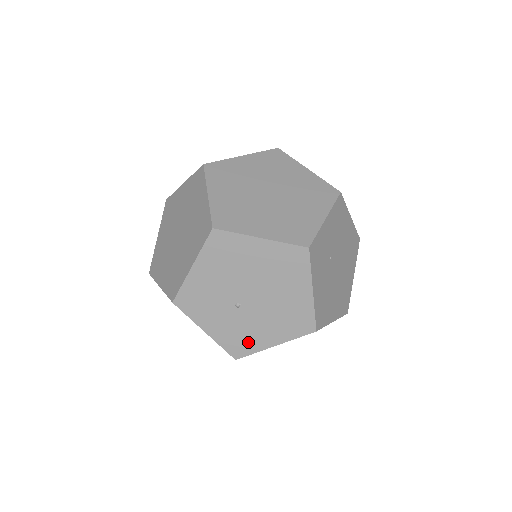
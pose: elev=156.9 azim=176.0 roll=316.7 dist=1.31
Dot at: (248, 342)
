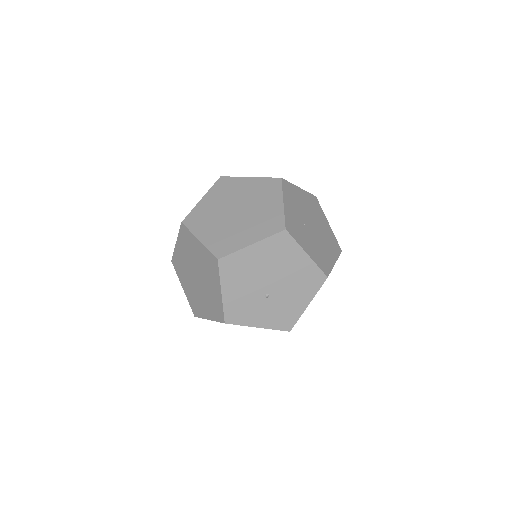
Dot at: (290, 315)
